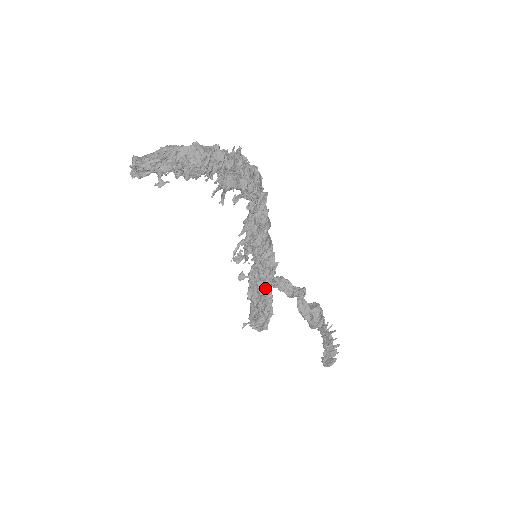
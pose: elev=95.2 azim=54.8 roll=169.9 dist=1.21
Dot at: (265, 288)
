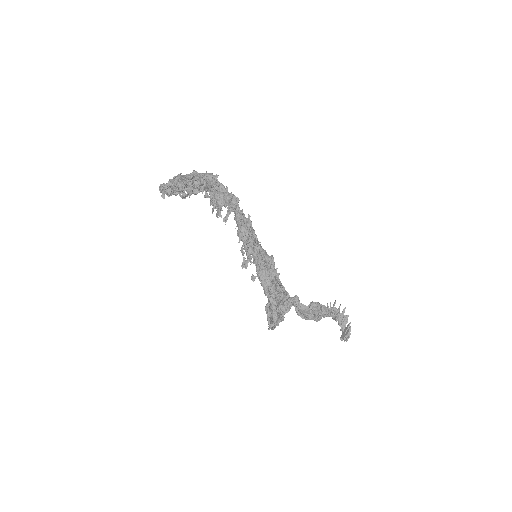
Dot at: (274, 275)
